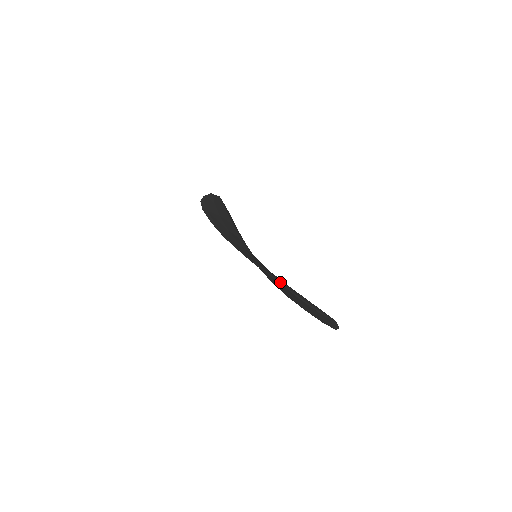
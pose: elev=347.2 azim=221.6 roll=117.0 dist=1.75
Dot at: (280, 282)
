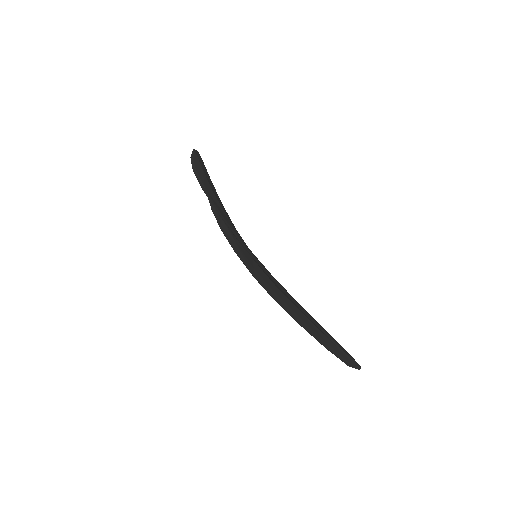
Dot at: (314, 320)
